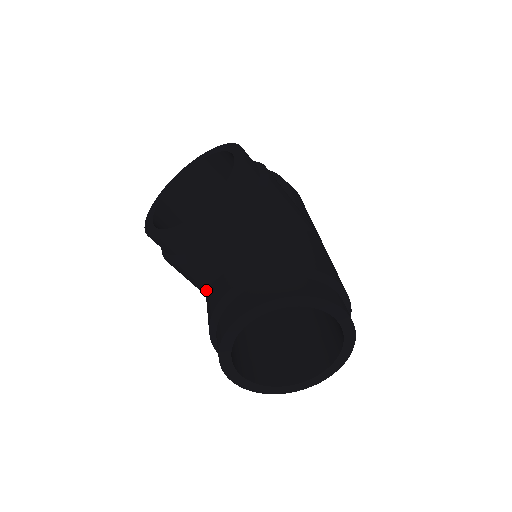
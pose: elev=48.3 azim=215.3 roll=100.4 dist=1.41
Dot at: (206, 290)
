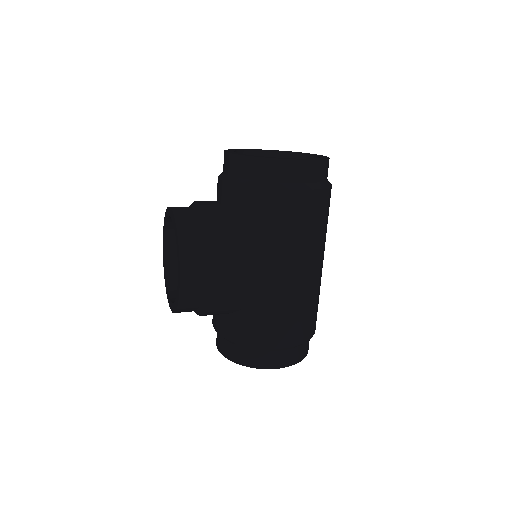
Dot at: occluded
